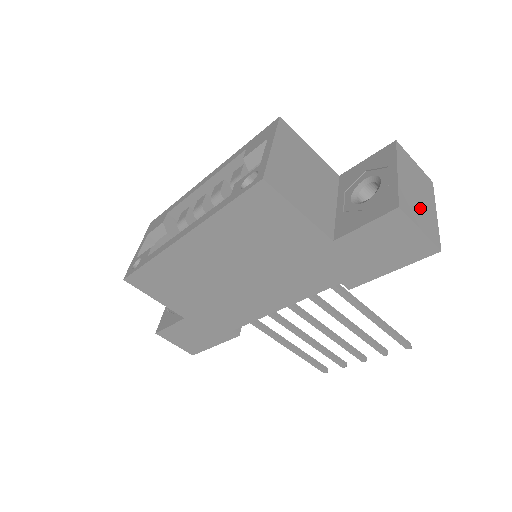
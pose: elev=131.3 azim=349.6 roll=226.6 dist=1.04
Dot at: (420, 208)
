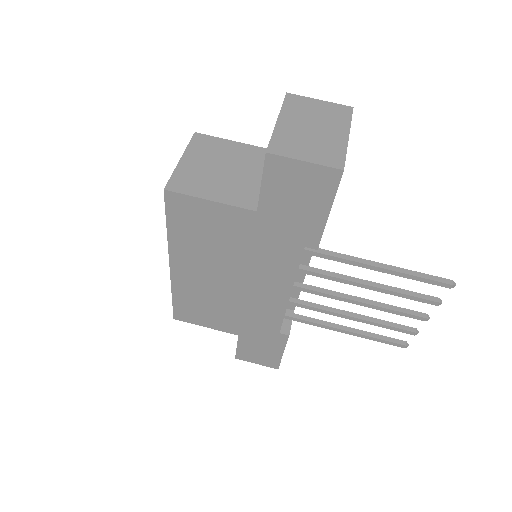
Dot at: (312, 141)
